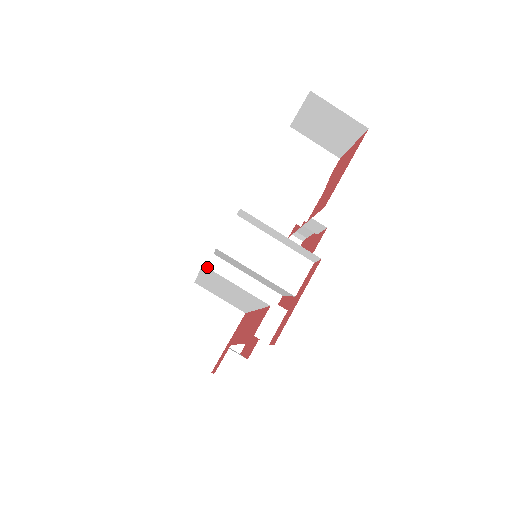
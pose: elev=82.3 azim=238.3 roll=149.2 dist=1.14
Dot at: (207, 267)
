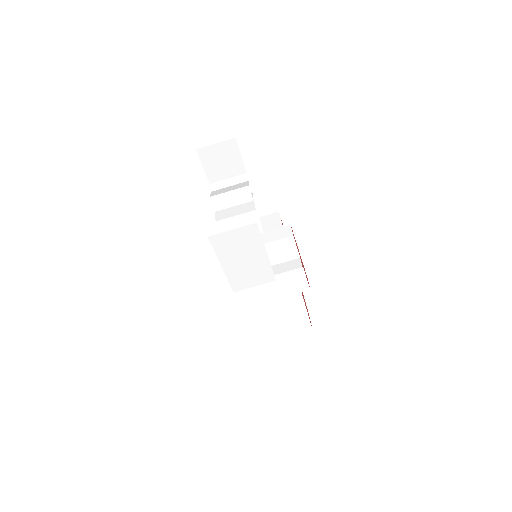
Dot at: occluded
